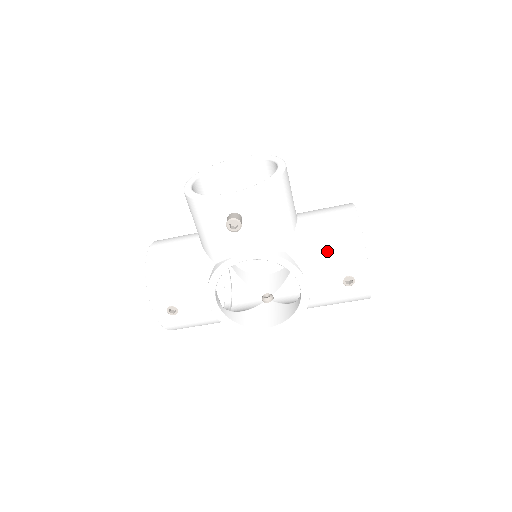
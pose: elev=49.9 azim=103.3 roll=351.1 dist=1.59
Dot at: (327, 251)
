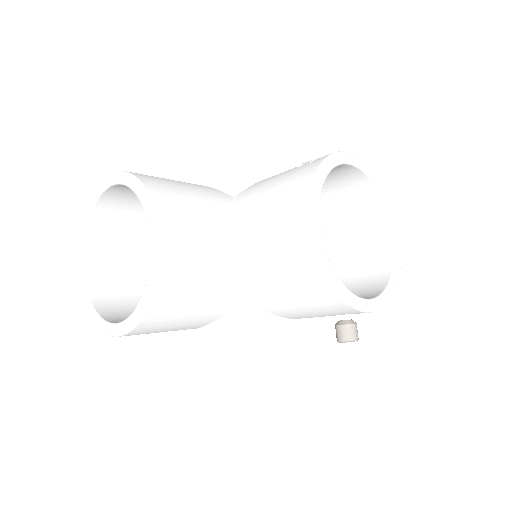
Dot at: occluded
